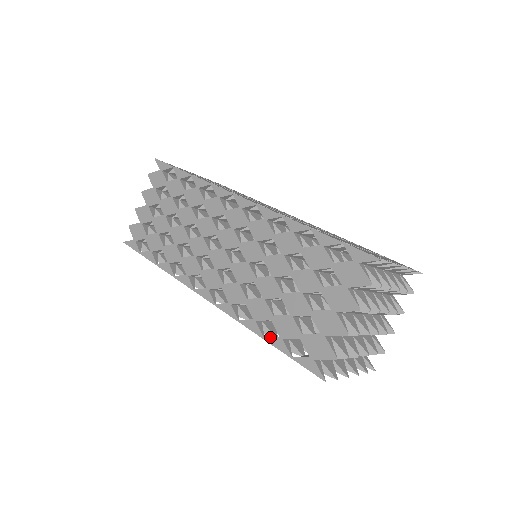
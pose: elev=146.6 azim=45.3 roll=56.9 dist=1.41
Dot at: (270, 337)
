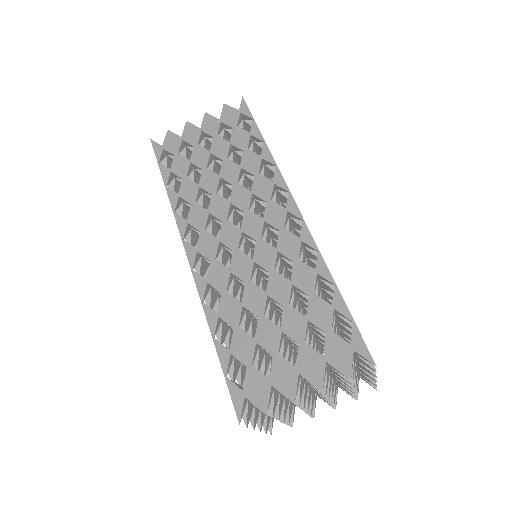
Dot at: occluded
